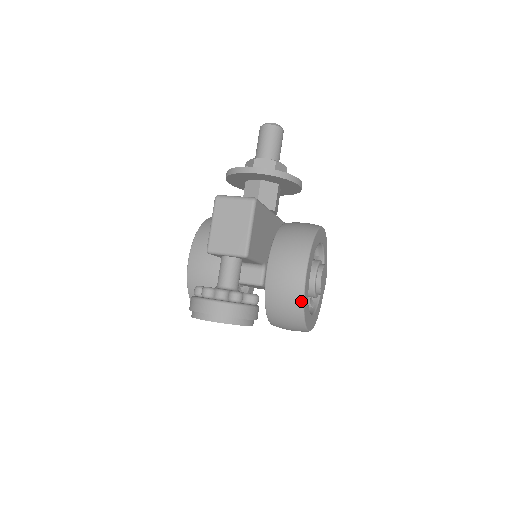
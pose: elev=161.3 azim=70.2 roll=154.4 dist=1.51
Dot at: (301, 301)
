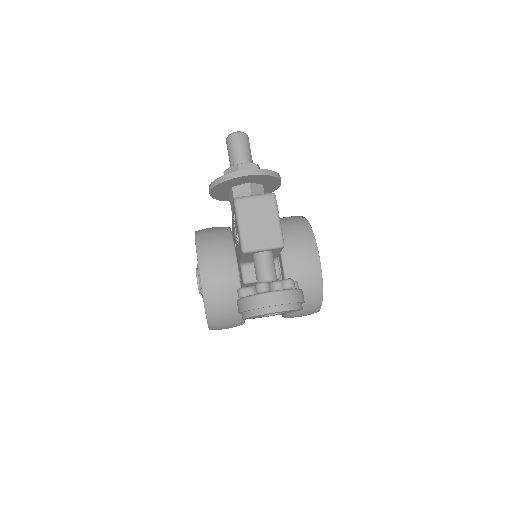
Dot at: (320, 281)
